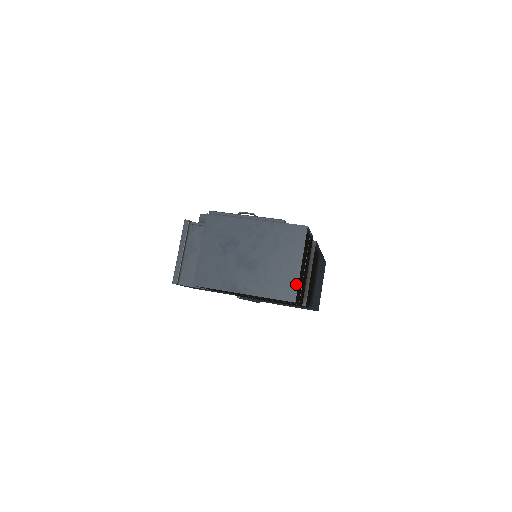
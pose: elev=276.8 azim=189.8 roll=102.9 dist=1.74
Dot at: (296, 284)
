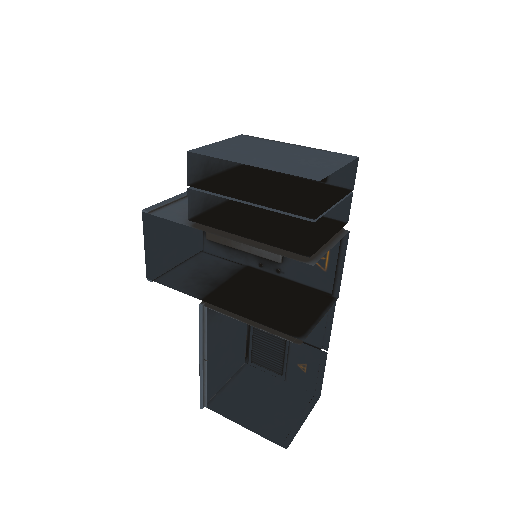
Dot at: (327, 174)
